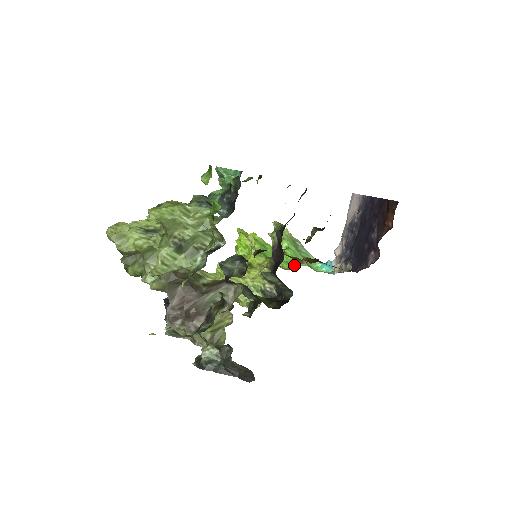
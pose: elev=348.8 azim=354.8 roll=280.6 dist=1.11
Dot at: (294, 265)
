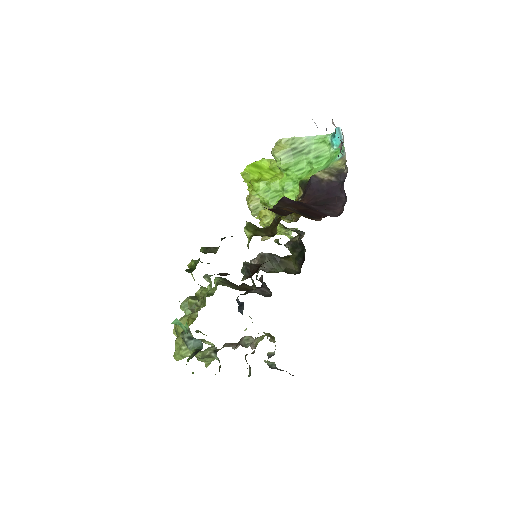
Dot at: (297, 198)
